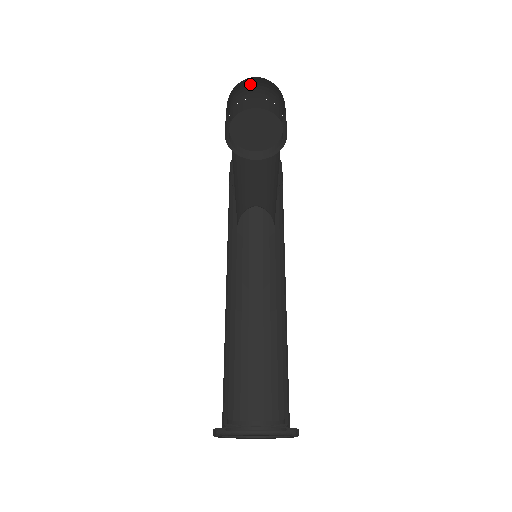
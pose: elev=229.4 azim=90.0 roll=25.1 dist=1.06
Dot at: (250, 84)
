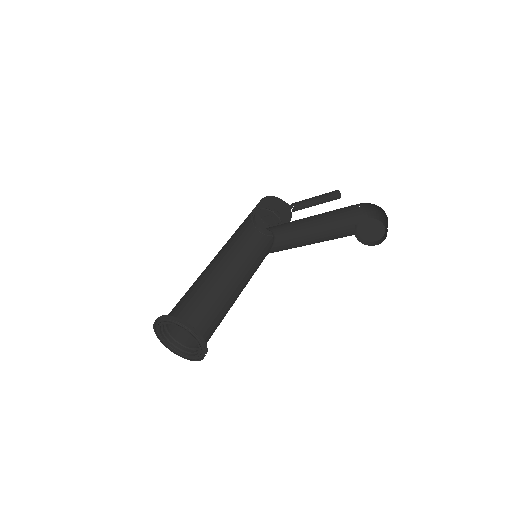
Dot at: (372, 207)
